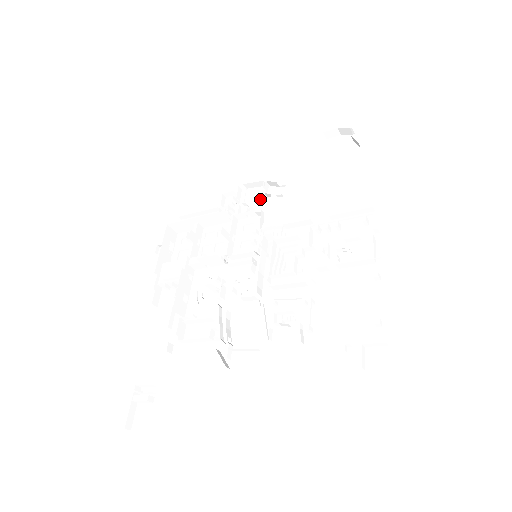
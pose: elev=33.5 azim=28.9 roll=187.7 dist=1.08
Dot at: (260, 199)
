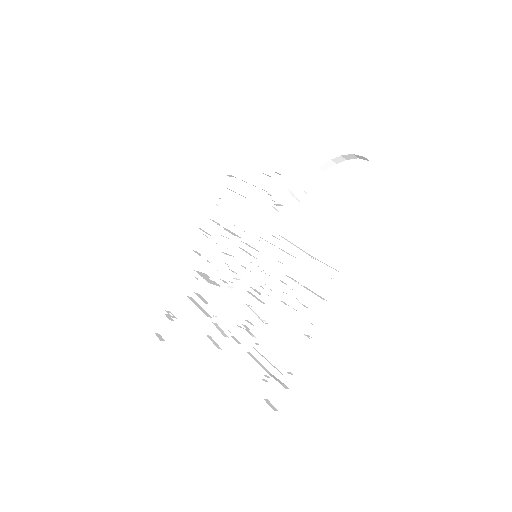
Dot at: occluded
